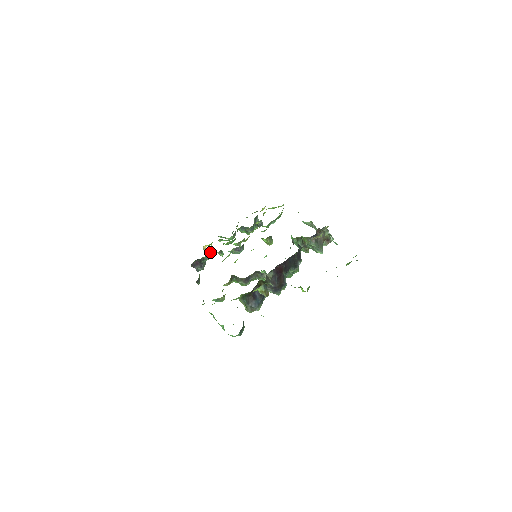
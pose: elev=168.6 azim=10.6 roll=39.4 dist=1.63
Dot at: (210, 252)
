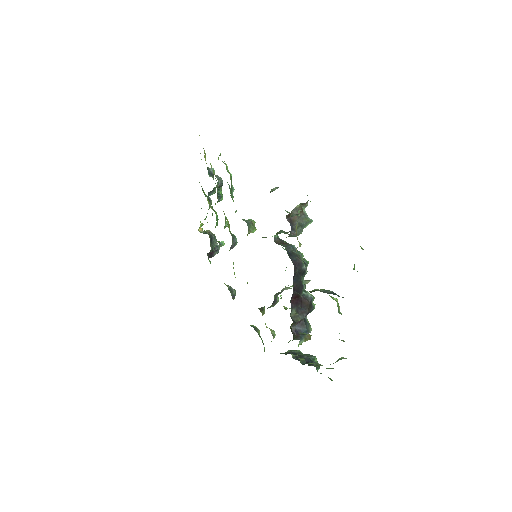
Dot at: (210, 242)
